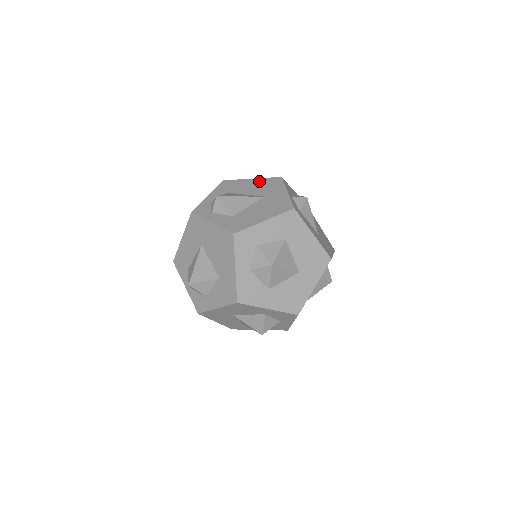
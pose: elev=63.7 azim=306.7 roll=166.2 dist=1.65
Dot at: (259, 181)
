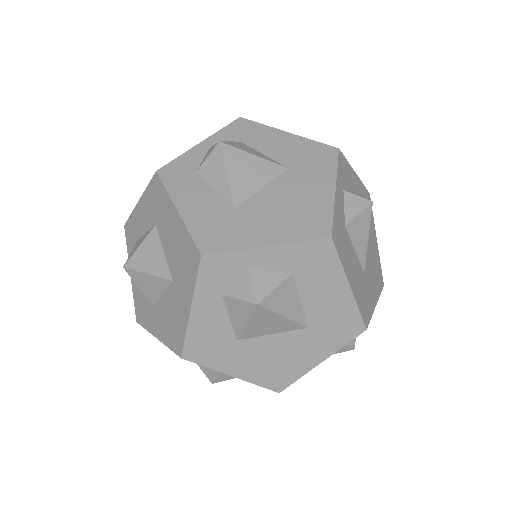
Dot at: occluded
